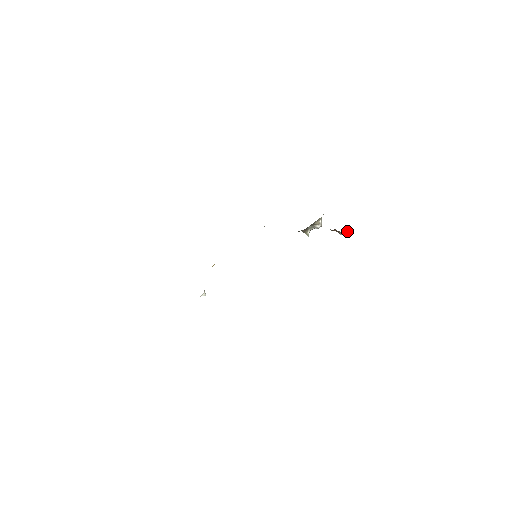
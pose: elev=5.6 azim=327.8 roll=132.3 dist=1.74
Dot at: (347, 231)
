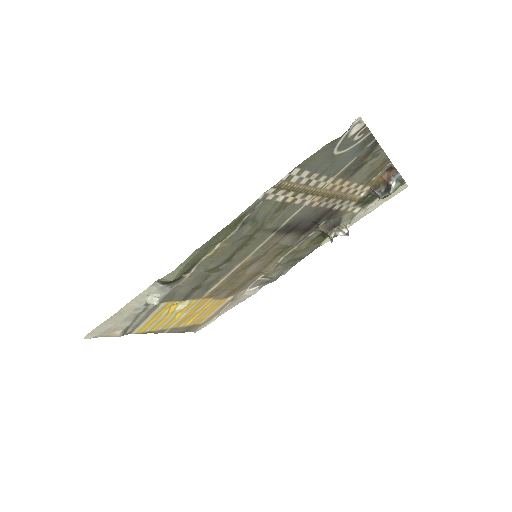
Dot at: (399, 182)
